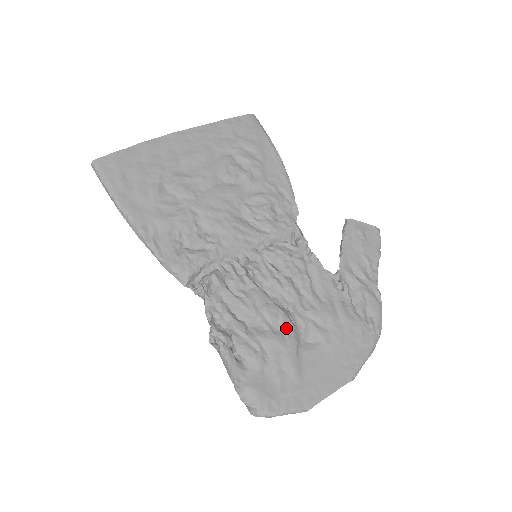
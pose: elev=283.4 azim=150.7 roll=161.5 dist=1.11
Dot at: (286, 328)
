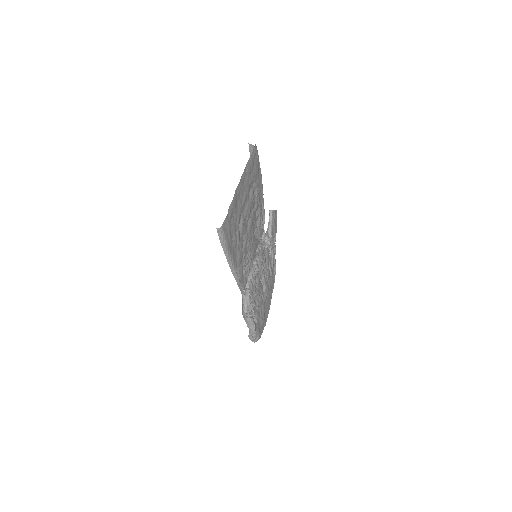
Dot at: (262, 293)
